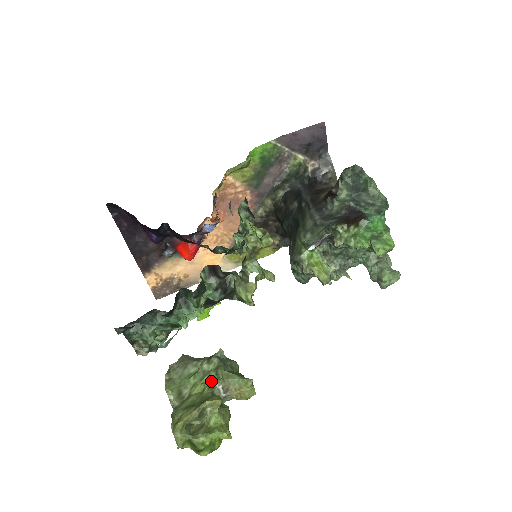
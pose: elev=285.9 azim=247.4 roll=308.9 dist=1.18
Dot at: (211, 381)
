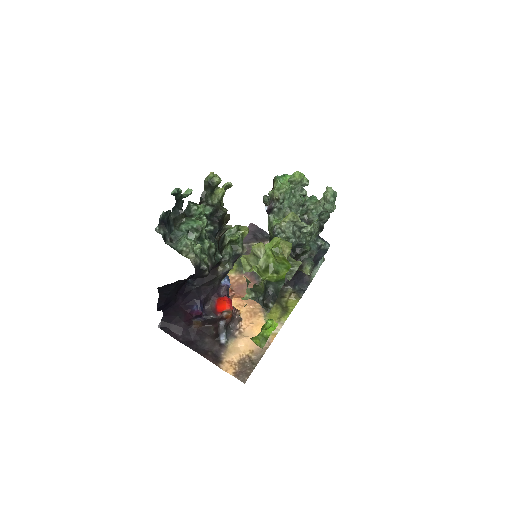
Dot at: occluded
